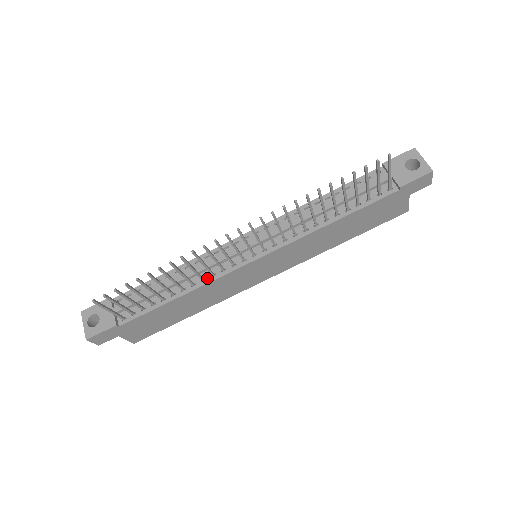
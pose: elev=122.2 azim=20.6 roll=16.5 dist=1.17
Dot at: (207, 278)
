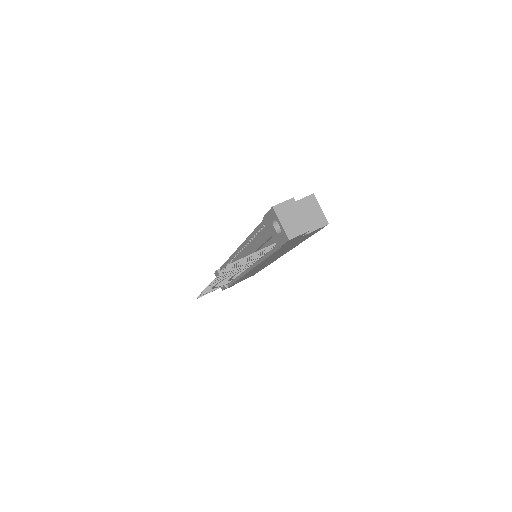
Dot at: (239, 275)
